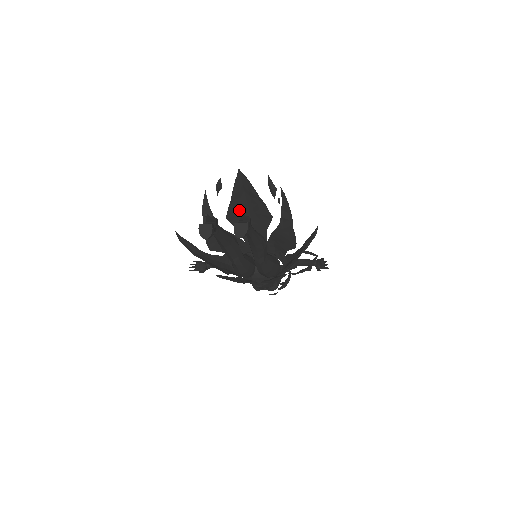
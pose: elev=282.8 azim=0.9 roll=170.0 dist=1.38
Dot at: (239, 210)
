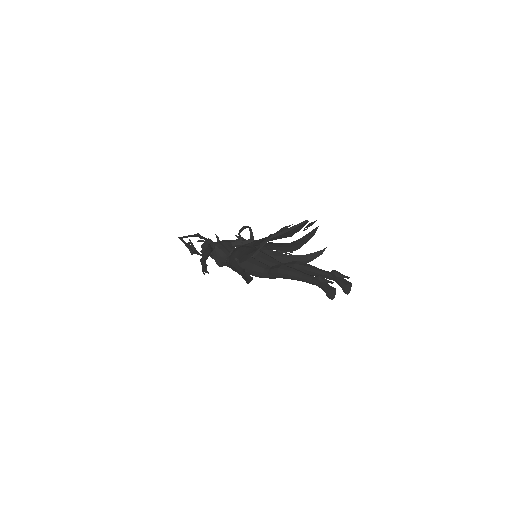
Dot at: occluded
